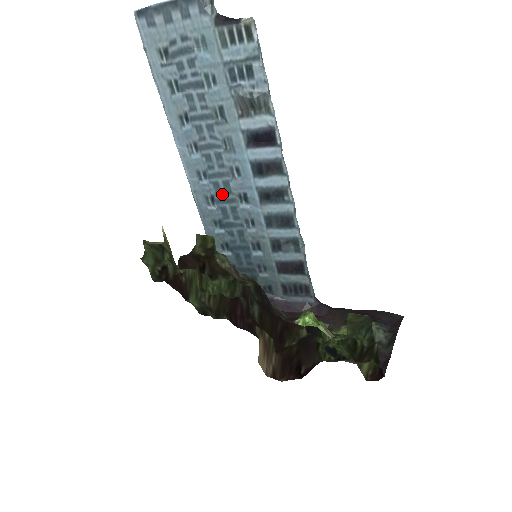
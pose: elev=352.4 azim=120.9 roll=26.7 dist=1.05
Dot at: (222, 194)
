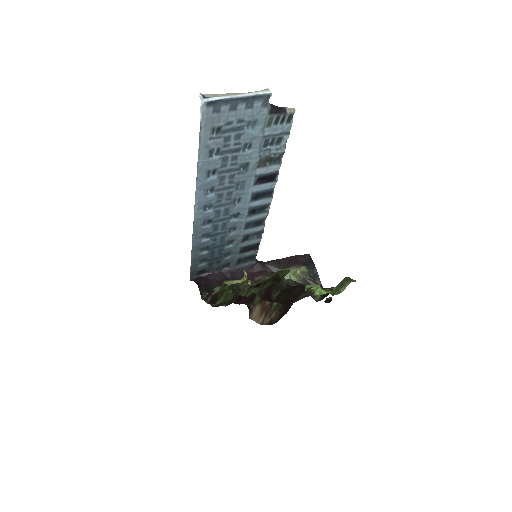
Dot at: (220, 216)
